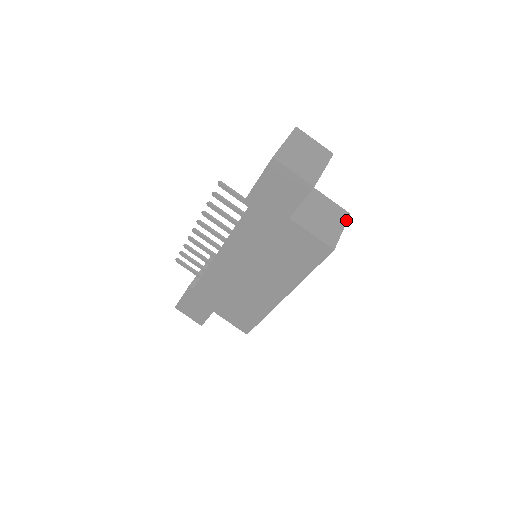
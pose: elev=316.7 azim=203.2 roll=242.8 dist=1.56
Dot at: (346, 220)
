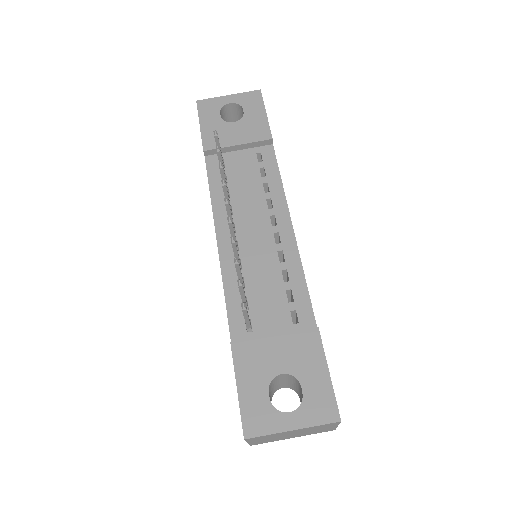
Dot at: occluded
